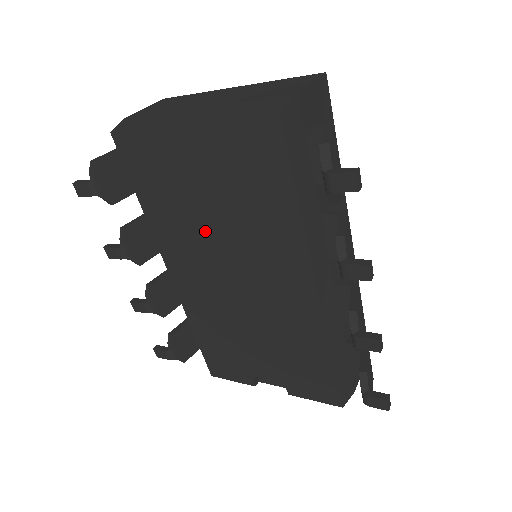
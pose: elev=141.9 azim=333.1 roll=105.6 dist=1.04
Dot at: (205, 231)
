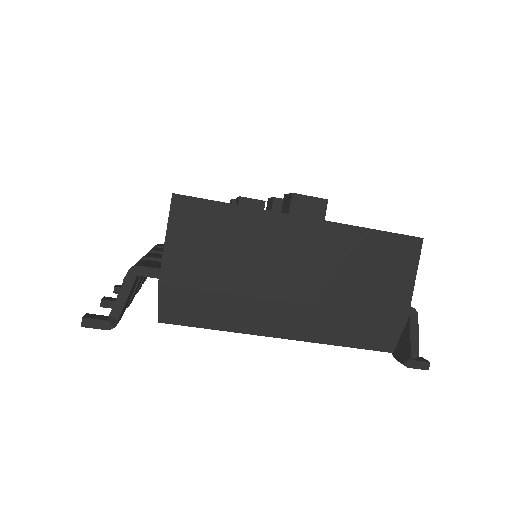
Dot at: occluded
